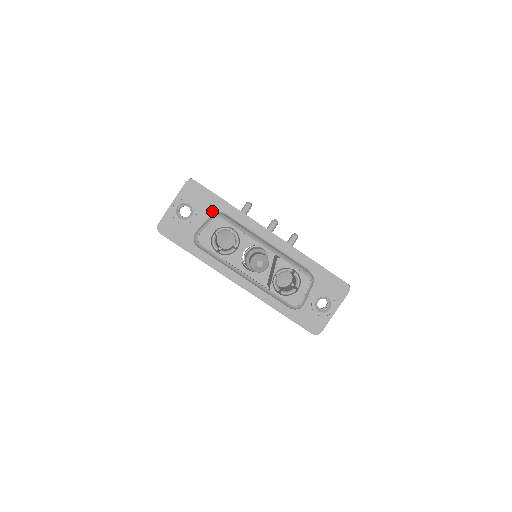
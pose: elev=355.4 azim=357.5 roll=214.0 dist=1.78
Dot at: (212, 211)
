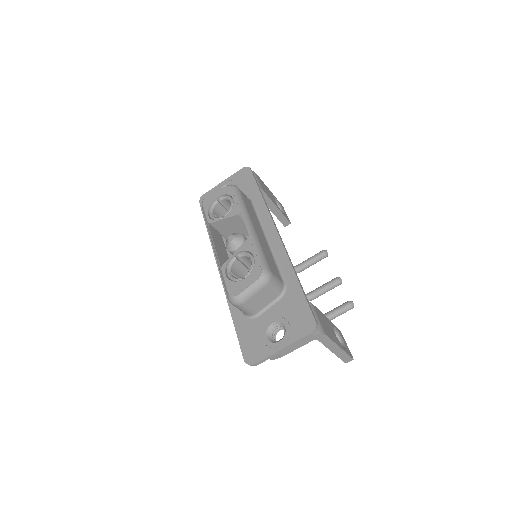
Dot at: occluded
